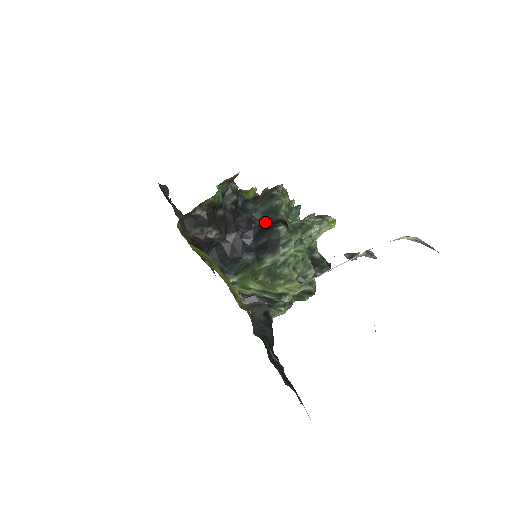
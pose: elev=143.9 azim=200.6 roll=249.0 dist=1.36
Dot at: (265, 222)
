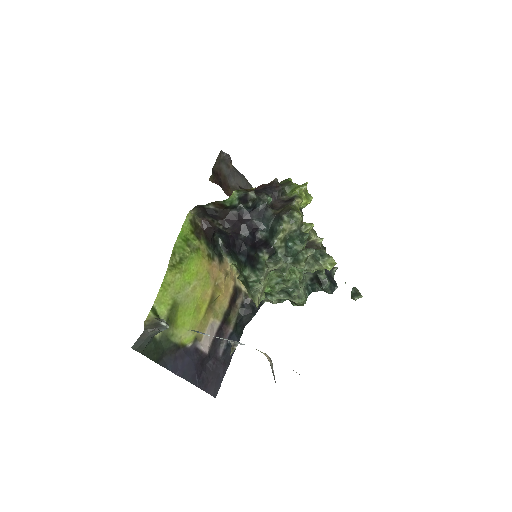
Dot at: (266, 237)
